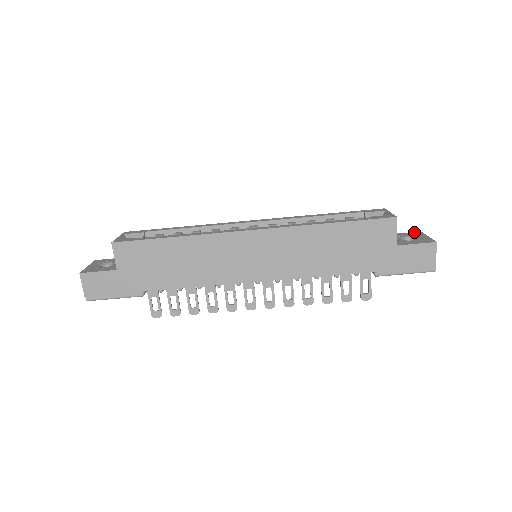
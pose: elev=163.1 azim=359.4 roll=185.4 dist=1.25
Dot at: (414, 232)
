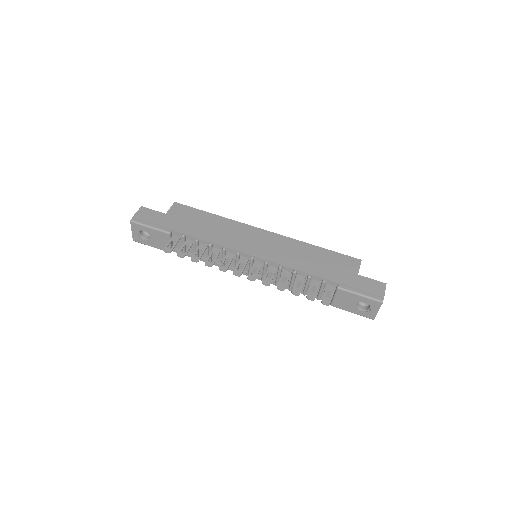
Dot at: occluded
